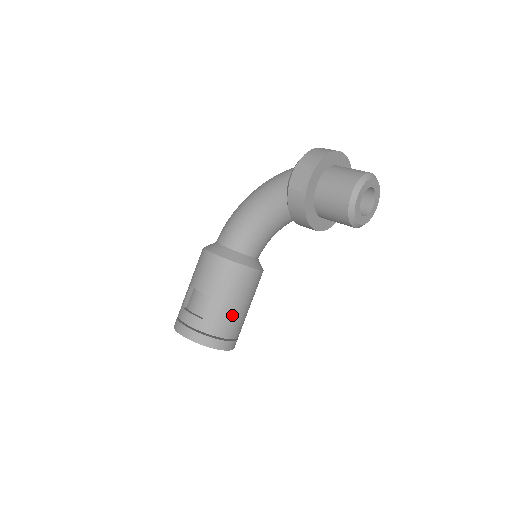
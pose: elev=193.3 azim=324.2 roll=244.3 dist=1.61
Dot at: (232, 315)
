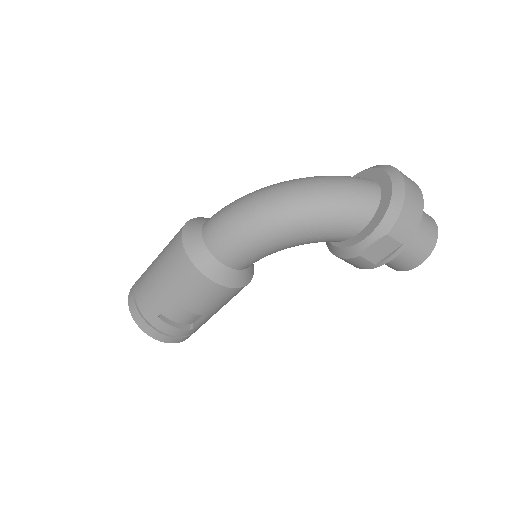
Dot at: occluded
